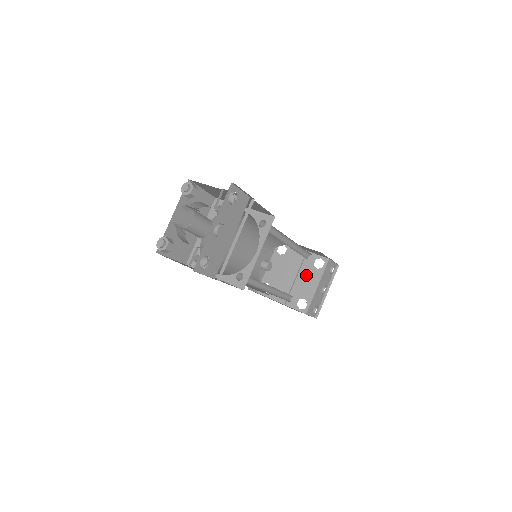
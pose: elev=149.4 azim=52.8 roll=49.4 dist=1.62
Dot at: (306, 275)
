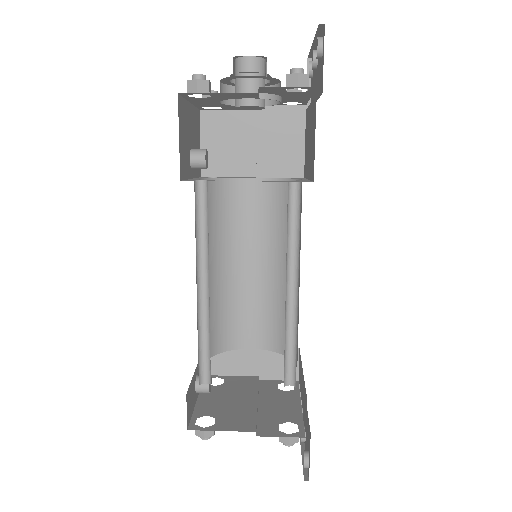
Dot at: (273, 399)
